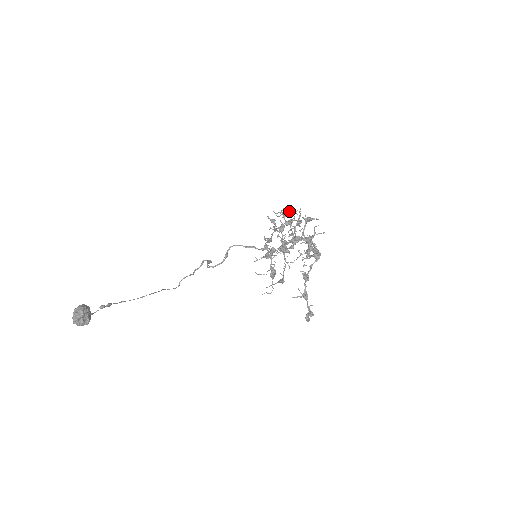
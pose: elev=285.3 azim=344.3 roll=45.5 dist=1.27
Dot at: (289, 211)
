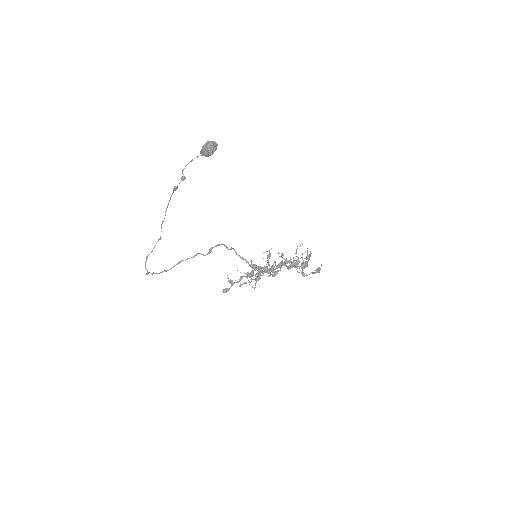
Dot at: occluded
